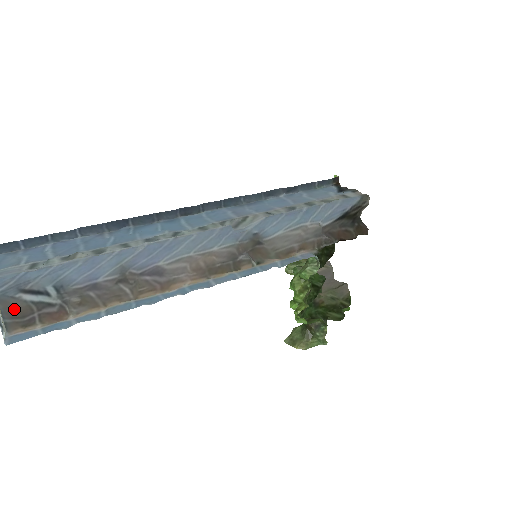
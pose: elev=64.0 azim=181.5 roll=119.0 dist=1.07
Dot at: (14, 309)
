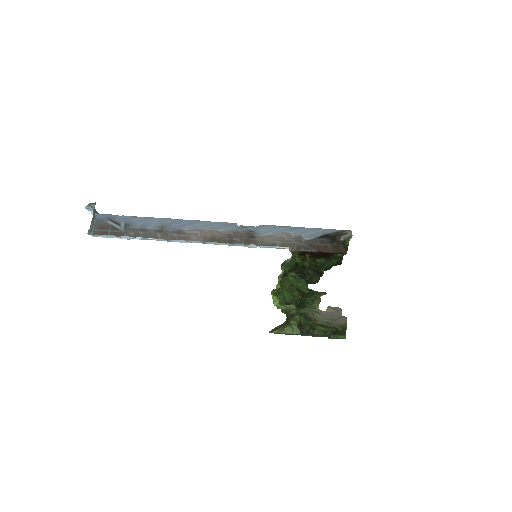
Dot at: (101, 225)
